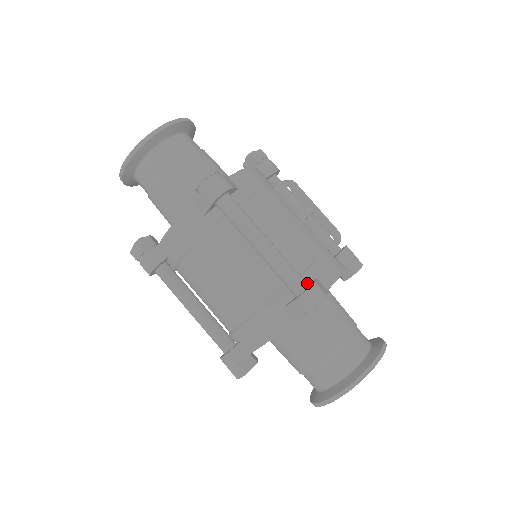
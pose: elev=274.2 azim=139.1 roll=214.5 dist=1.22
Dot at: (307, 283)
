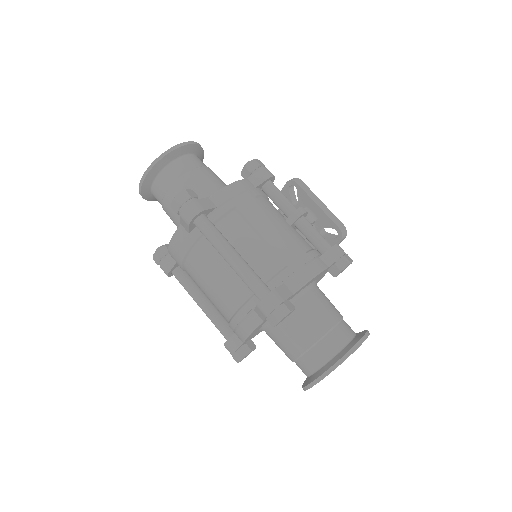
Dot at: (269, 290)
